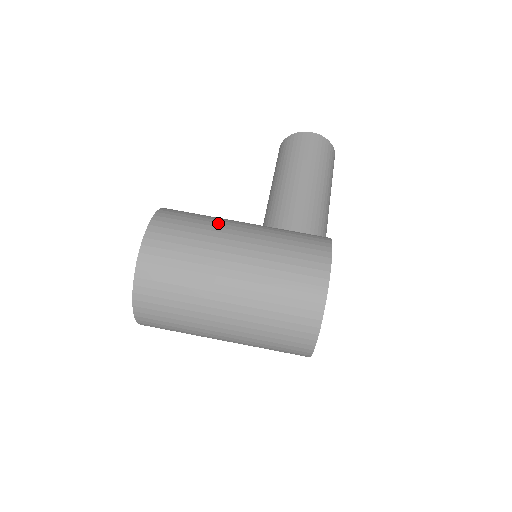
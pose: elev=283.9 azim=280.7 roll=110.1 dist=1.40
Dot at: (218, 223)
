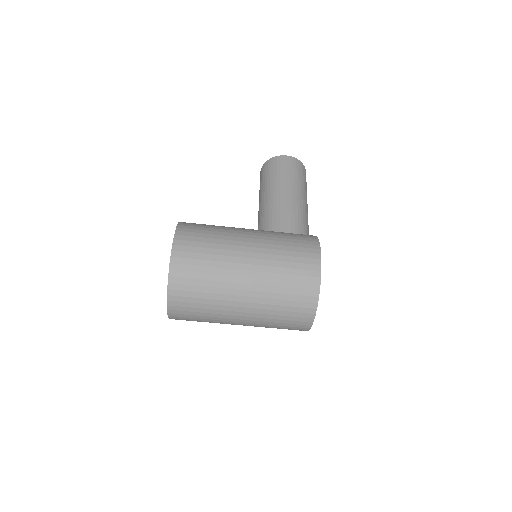
Dot at: (228, 230)
